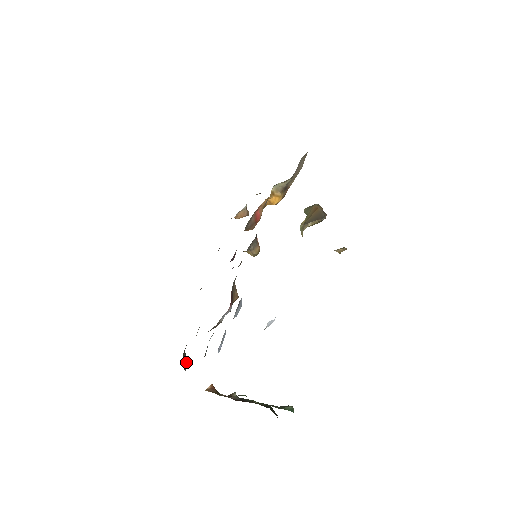
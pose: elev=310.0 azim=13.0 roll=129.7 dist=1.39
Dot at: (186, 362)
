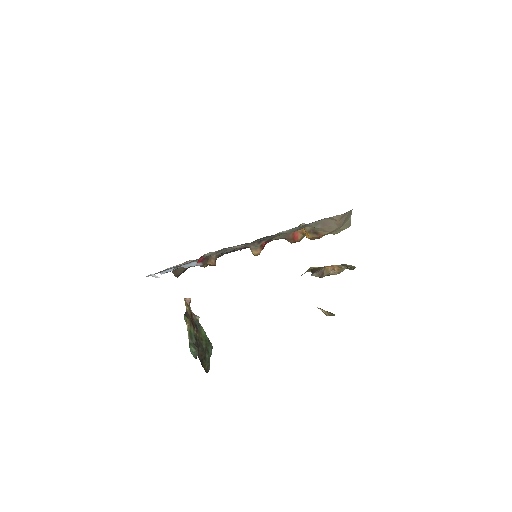
Dot at: (181, 273)
